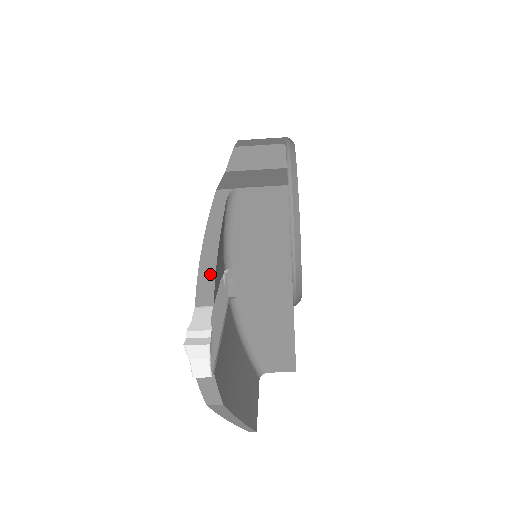
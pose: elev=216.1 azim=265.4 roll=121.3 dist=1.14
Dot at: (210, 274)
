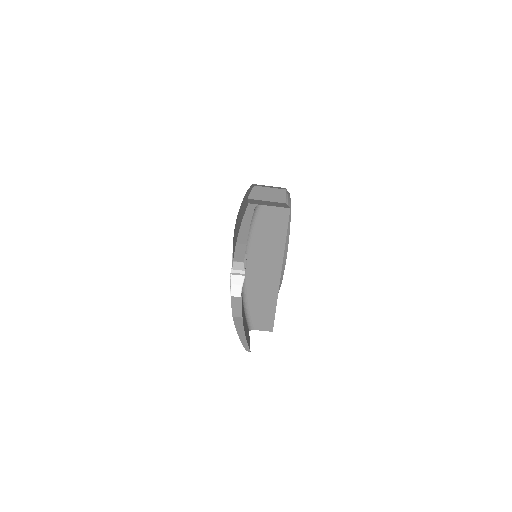
Dot at: (243, 246)
